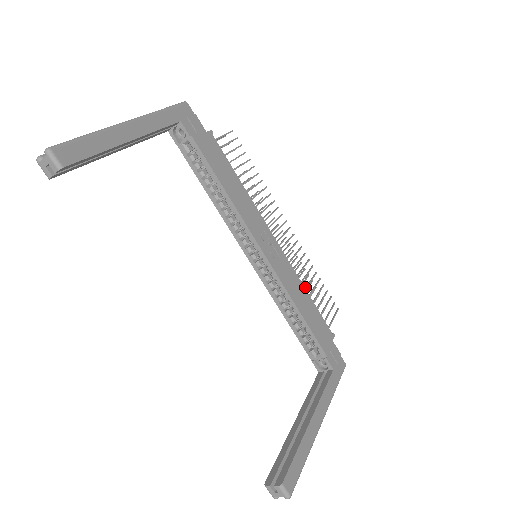
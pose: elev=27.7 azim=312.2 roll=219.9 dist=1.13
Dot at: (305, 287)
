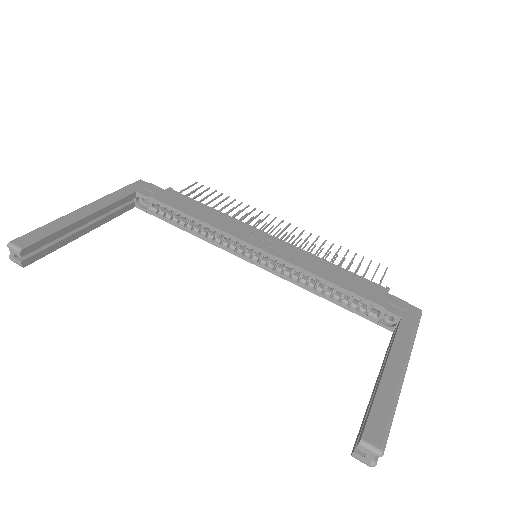
Dot at: occluded
